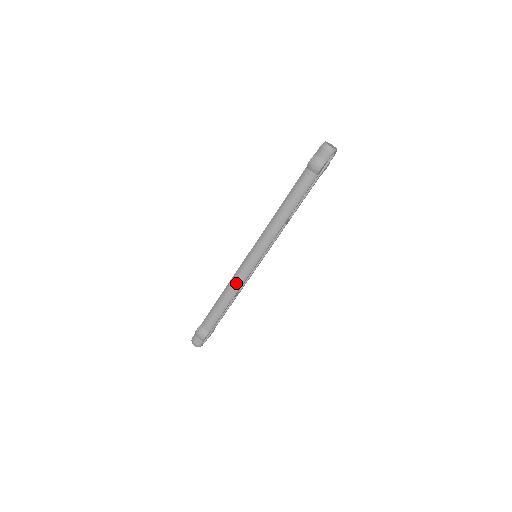
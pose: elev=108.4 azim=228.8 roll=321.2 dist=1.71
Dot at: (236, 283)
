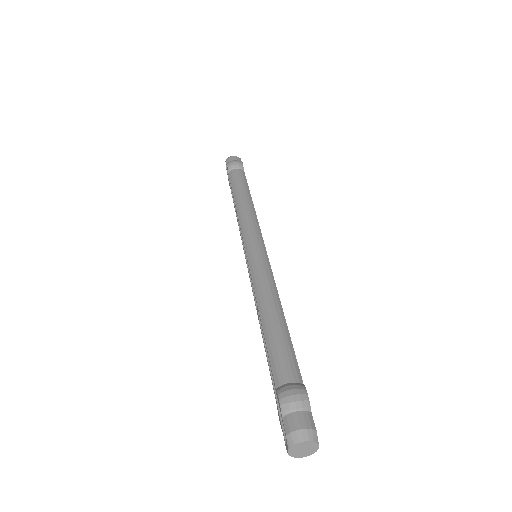
Dot at: (265, 281)
